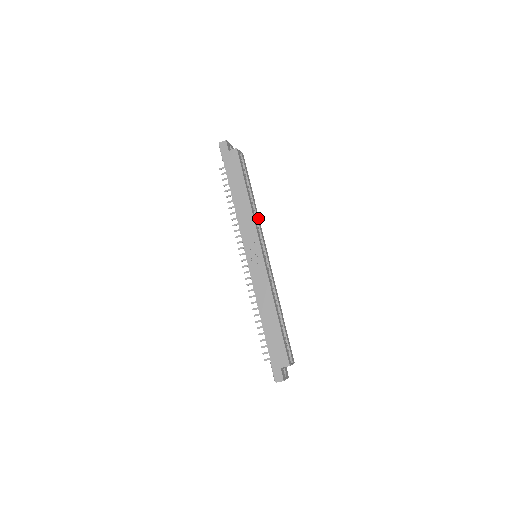
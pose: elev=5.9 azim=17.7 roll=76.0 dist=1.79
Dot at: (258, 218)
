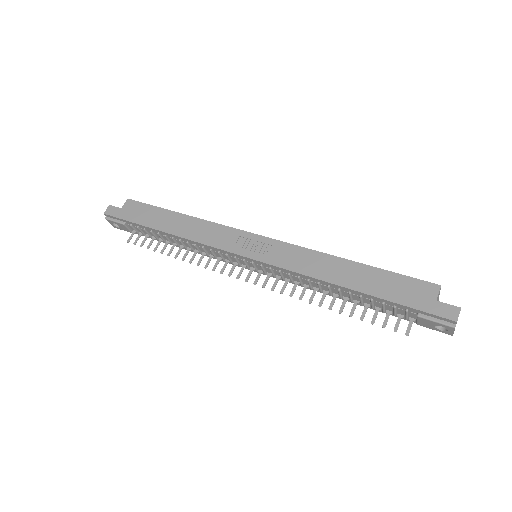
Dot at: occluded
